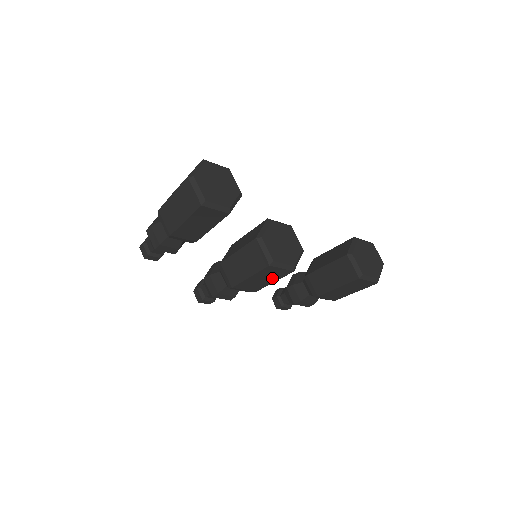
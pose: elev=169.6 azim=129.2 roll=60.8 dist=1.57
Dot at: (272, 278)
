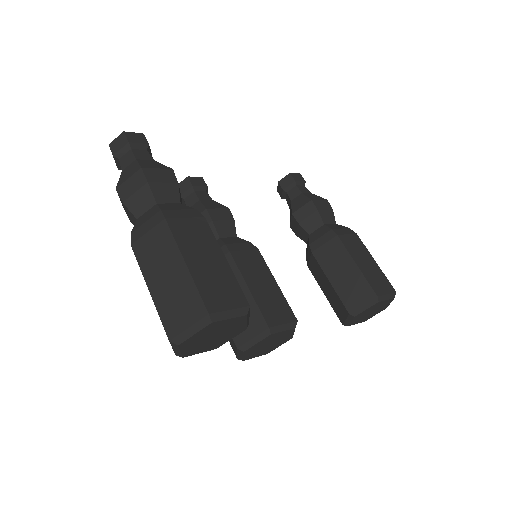
Dot at: occluded
